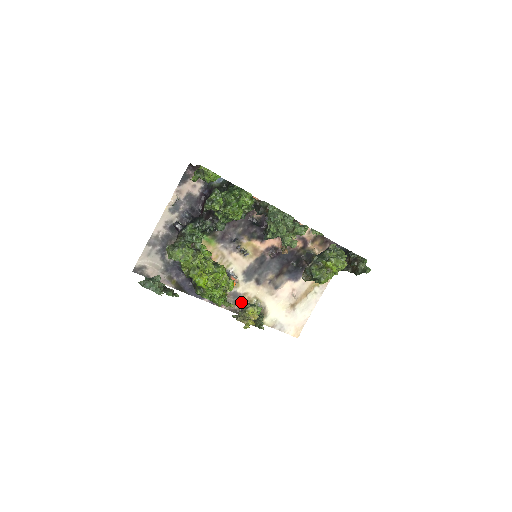
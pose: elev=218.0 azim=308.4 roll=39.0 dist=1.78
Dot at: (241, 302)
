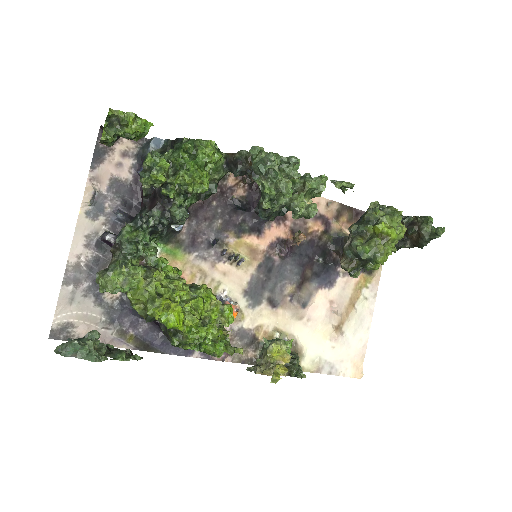
Dot at: (255, 344)
